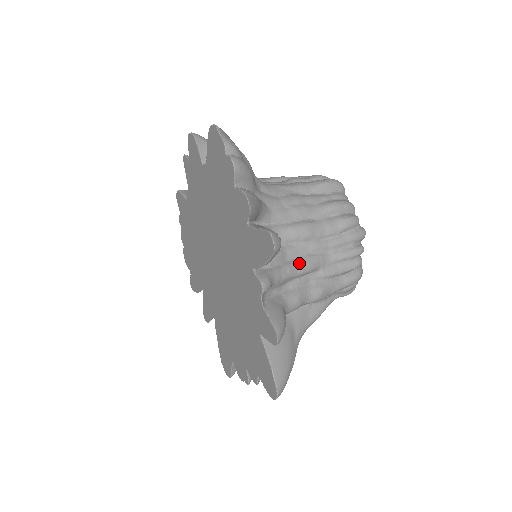
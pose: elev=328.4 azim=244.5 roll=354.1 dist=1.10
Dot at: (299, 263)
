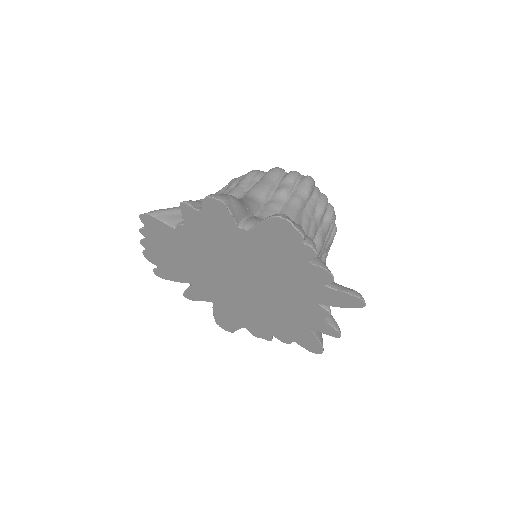
Dot at: occluded
